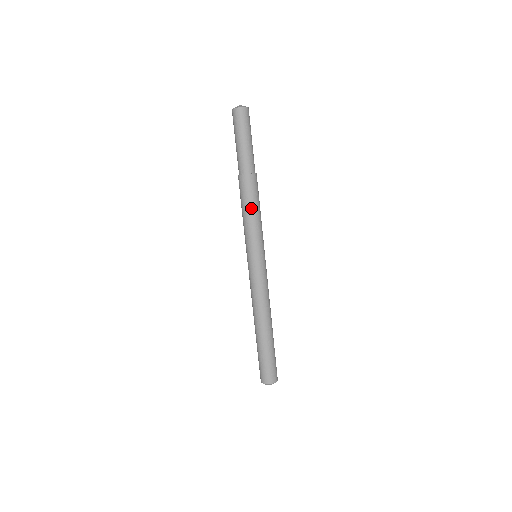
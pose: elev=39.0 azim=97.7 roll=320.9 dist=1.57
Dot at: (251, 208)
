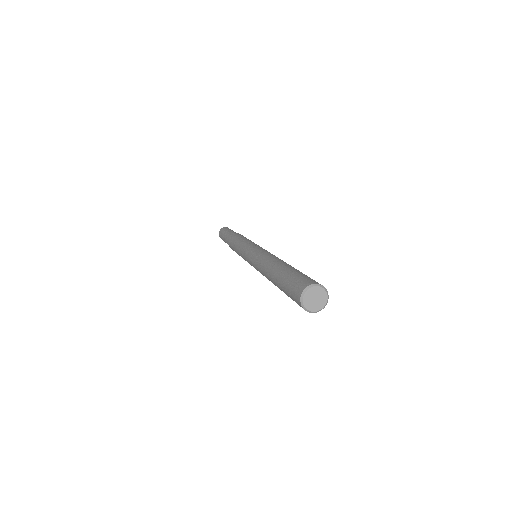
Dot at: (237, 241)
